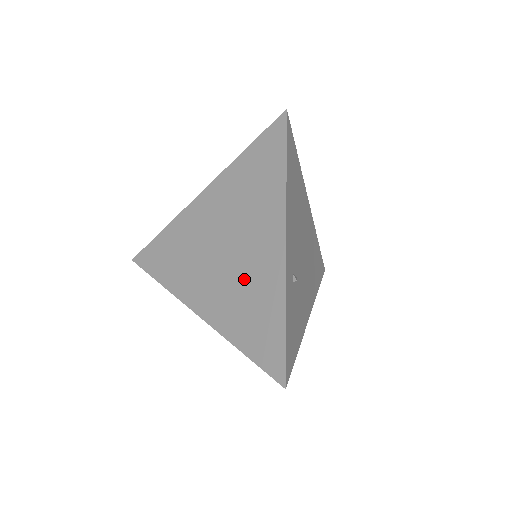
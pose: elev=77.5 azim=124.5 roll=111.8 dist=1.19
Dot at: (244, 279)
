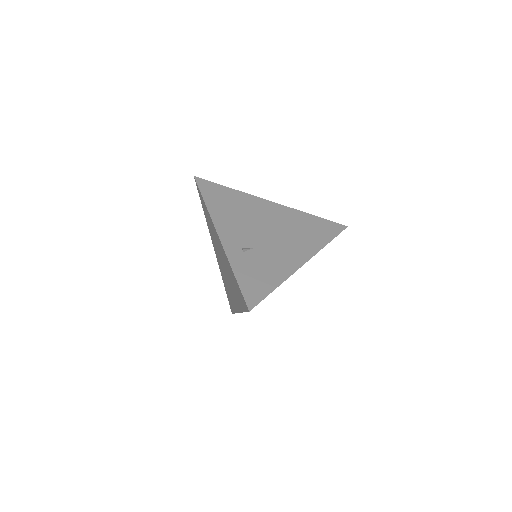
Dot at: (228, 272)
